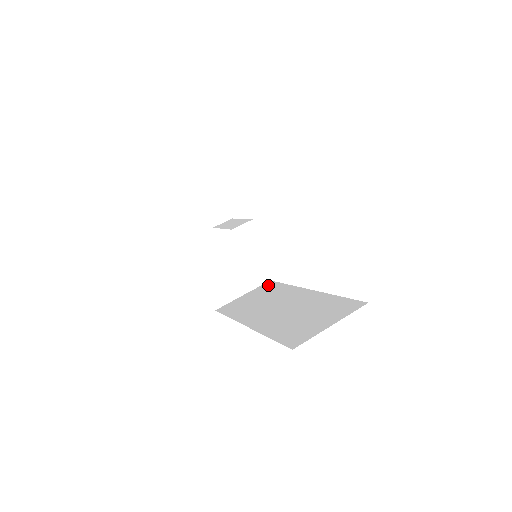
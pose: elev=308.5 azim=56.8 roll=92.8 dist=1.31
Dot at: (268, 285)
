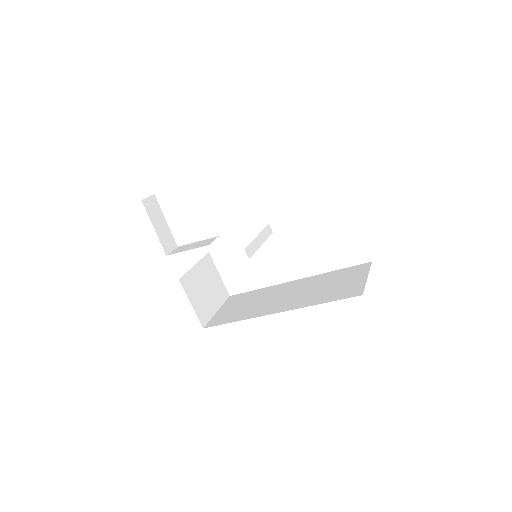
Dot at: (236, 297)
